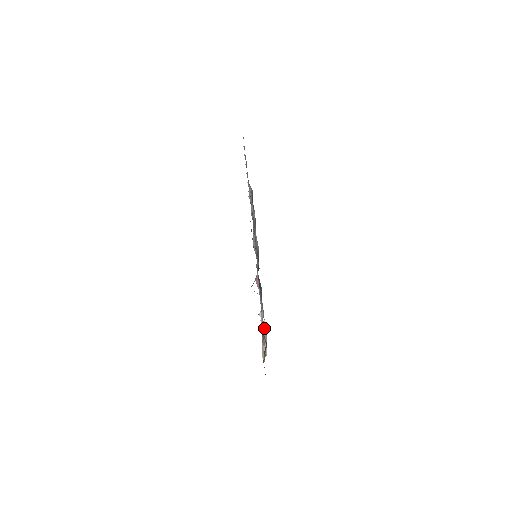
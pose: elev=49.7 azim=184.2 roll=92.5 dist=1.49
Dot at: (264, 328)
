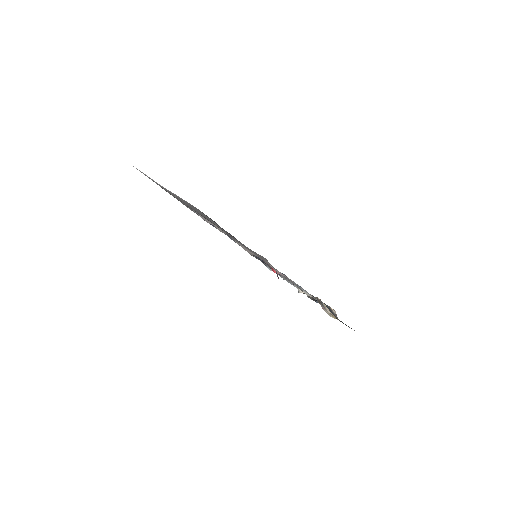
Dot at: (314, 297)
